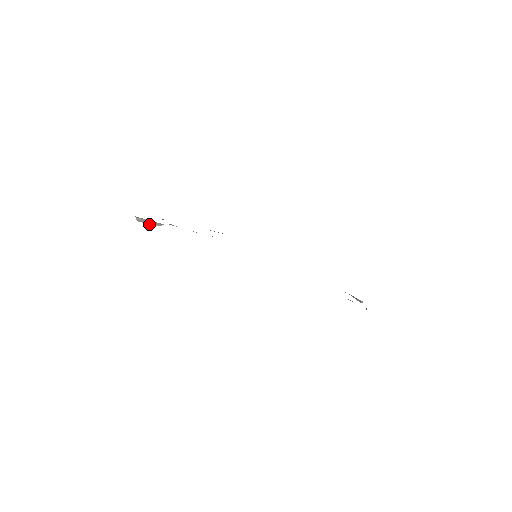
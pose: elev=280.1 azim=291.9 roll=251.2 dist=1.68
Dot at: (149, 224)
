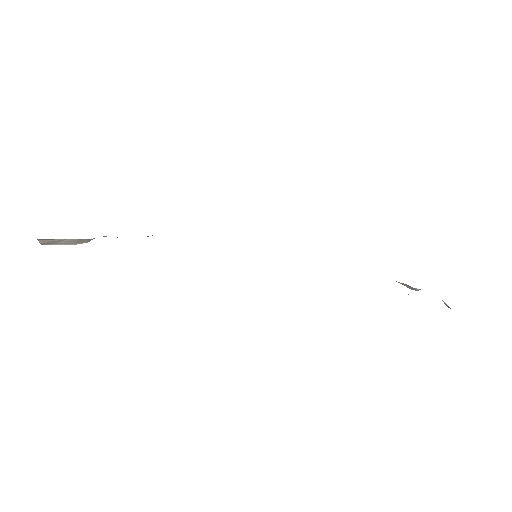
Dot at: (65, 244)
